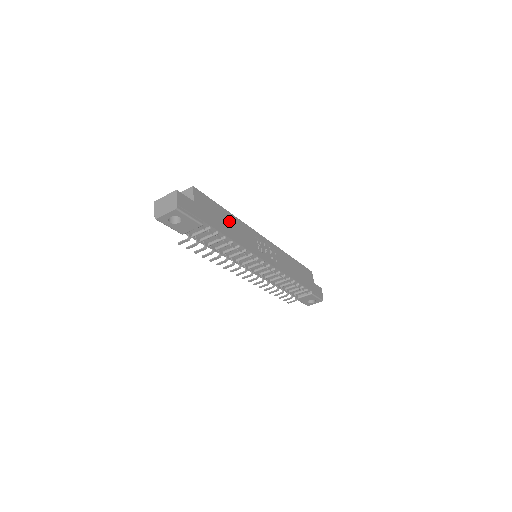
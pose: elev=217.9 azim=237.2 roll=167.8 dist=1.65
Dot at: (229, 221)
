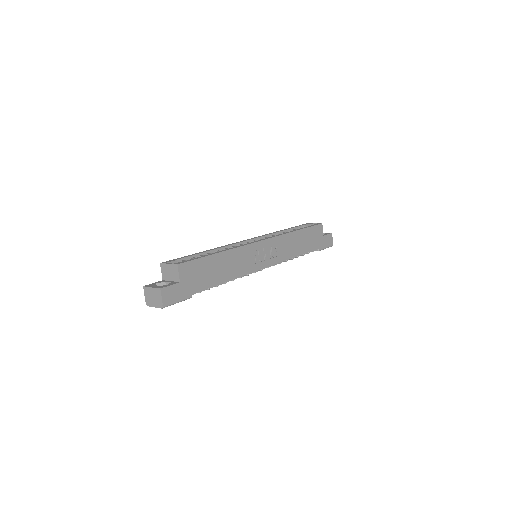
Dot at: (221, 263)
